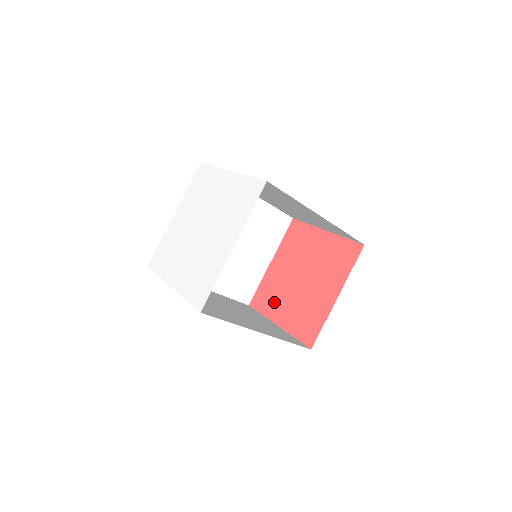
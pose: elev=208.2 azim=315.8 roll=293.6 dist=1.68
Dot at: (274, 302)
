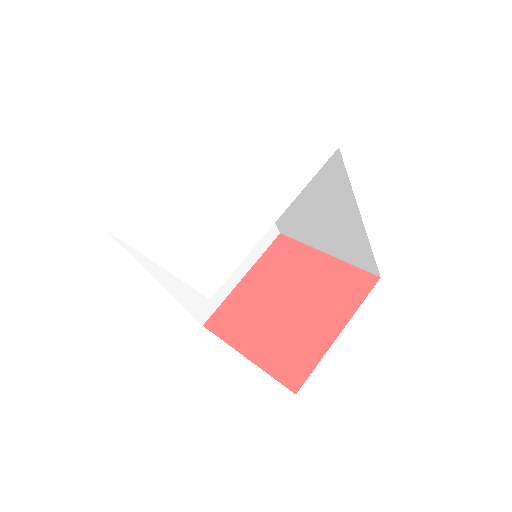
Dot at: (243, 327)
